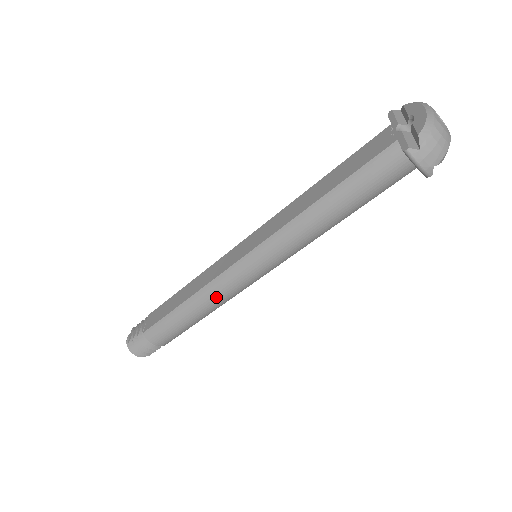
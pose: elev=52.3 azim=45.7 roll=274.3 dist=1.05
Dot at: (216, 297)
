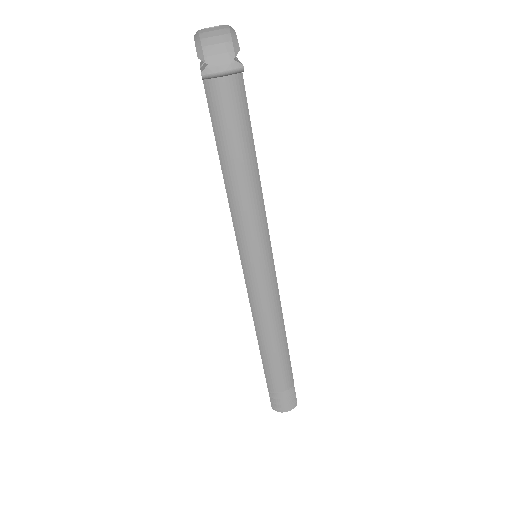
Dot at: (266, 313)
